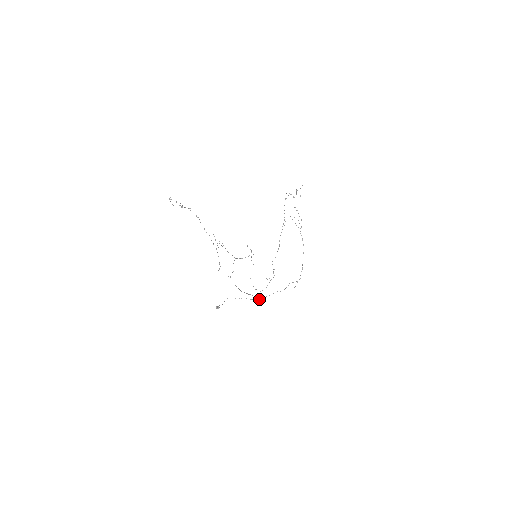
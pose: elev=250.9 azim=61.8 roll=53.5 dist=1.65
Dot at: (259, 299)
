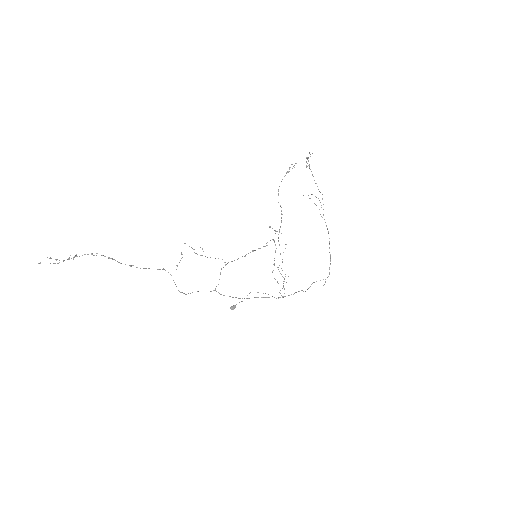
Dot at: (282, 297)
